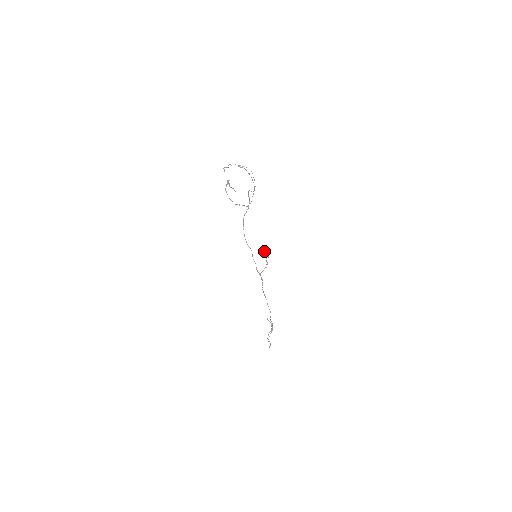
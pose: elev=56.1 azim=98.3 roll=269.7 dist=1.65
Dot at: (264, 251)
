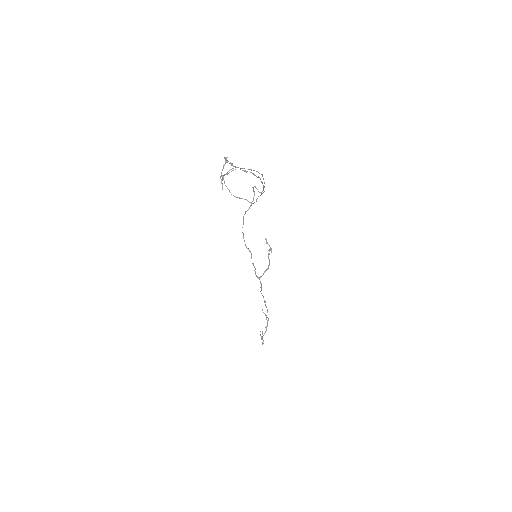
Dot at: (266, 243)
